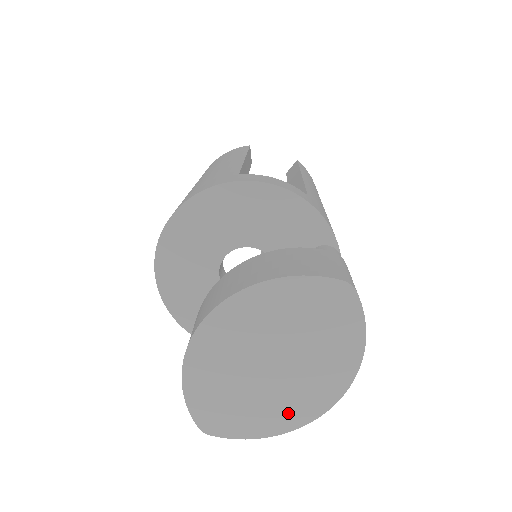
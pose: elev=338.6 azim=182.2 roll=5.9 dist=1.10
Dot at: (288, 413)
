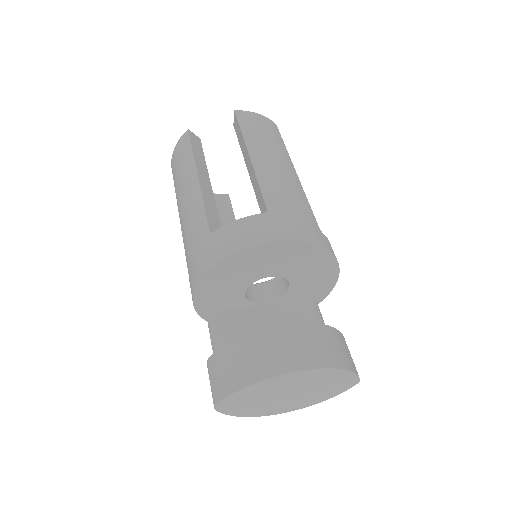
Dot at: (263, 411)
